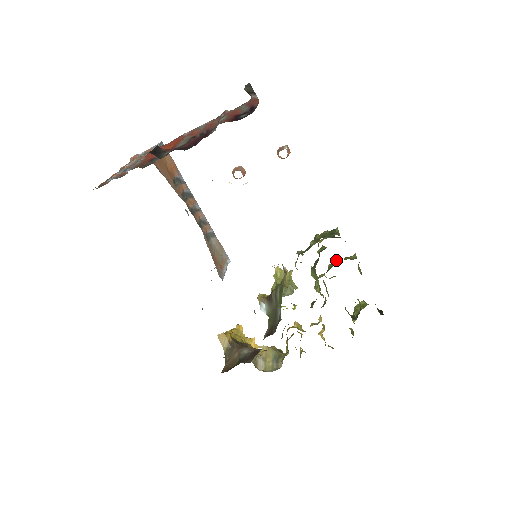
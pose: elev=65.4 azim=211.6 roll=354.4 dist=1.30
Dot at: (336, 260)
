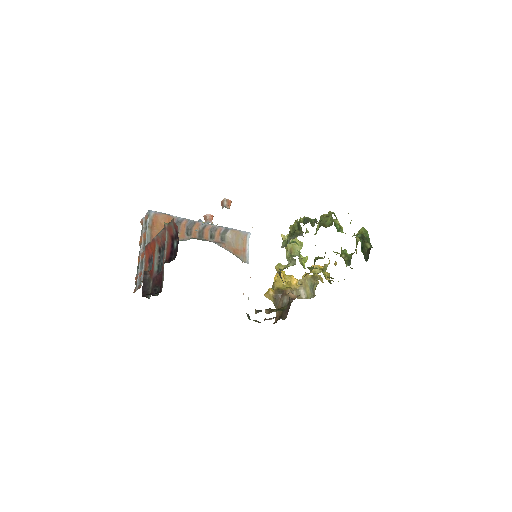
Dot at: (321, 219)
